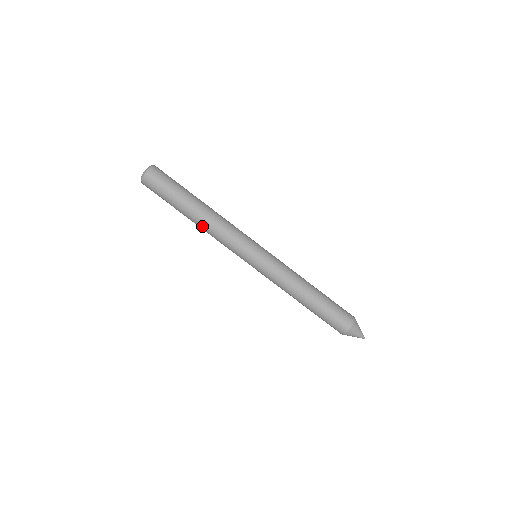
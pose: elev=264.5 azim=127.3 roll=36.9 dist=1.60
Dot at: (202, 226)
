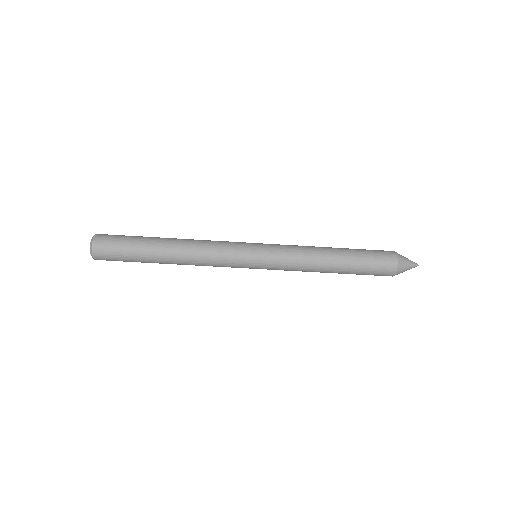
Dot at: (183, 262)
